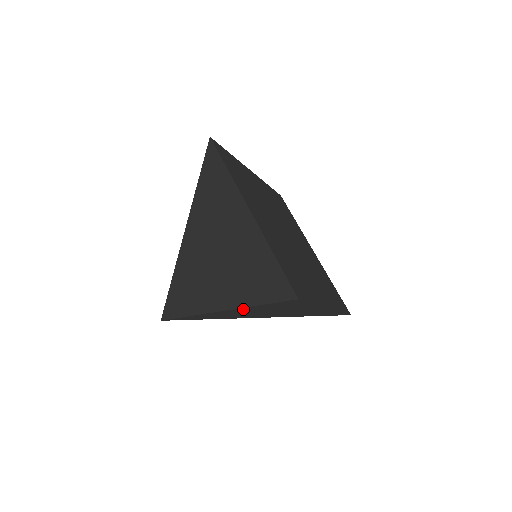
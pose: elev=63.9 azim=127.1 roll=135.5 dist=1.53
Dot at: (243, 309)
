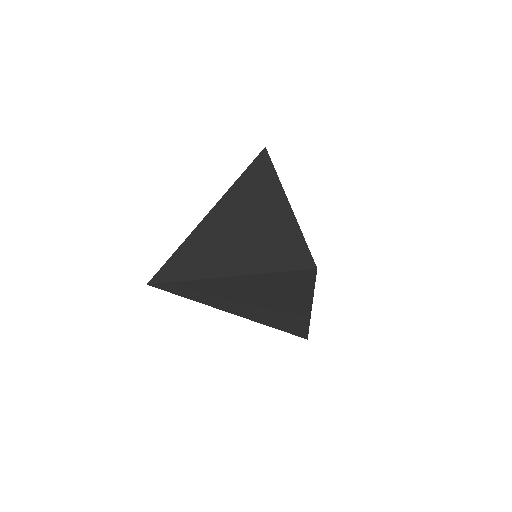
Dot at: (250, 279)
